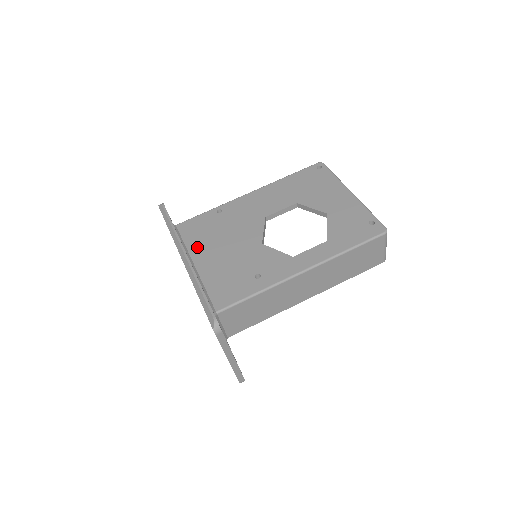
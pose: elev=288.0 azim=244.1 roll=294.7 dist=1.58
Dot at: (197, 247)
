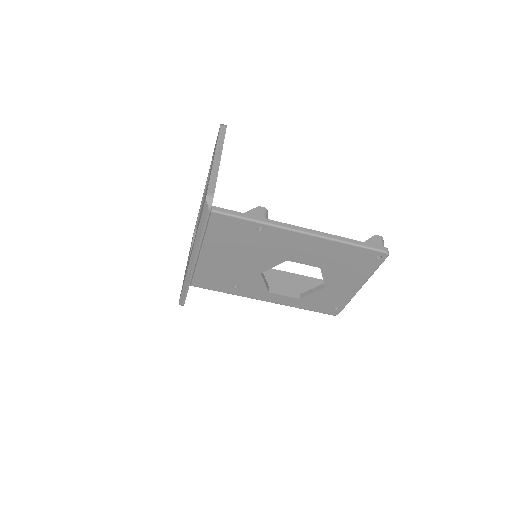
Dot at: (213, 244)
